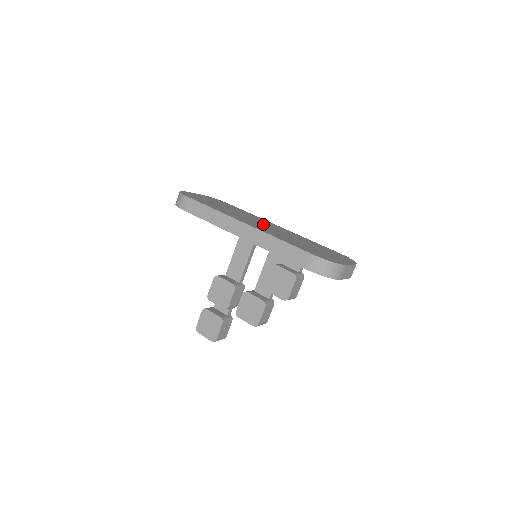
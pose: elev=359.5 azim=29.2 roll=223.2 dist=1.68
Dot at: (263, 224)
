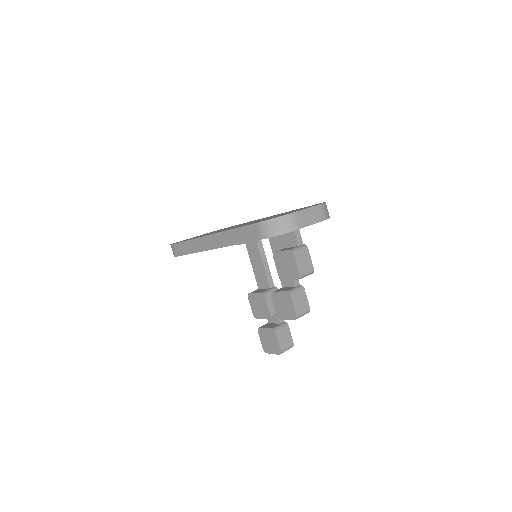
Dot at: (239, 225)
